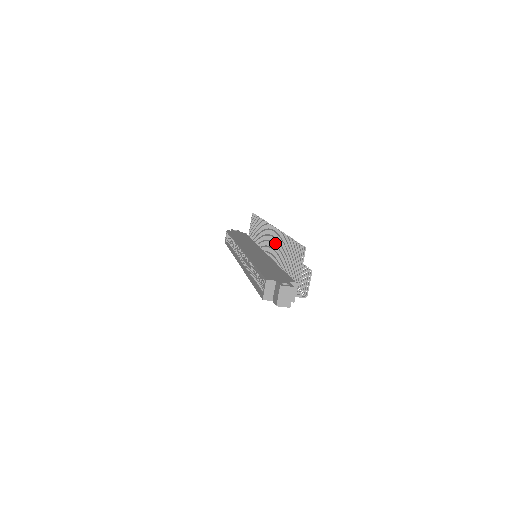
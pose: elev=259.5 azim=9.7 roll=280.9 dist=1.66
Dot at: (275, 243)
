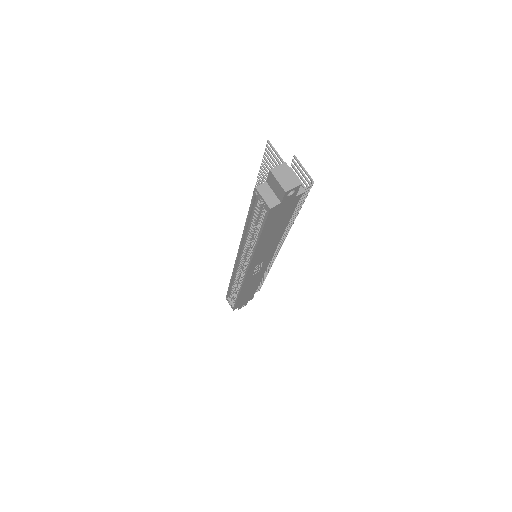
Dot at: occluded
